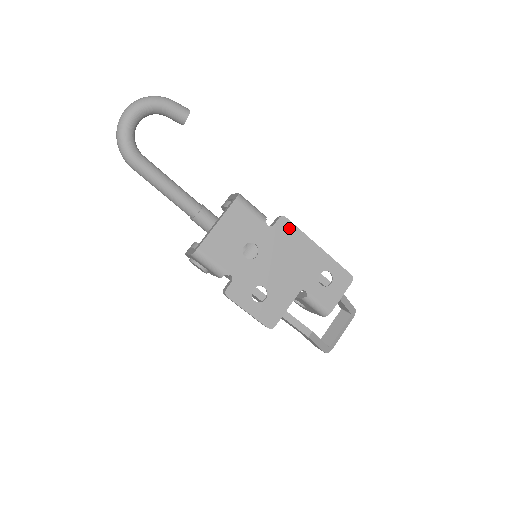
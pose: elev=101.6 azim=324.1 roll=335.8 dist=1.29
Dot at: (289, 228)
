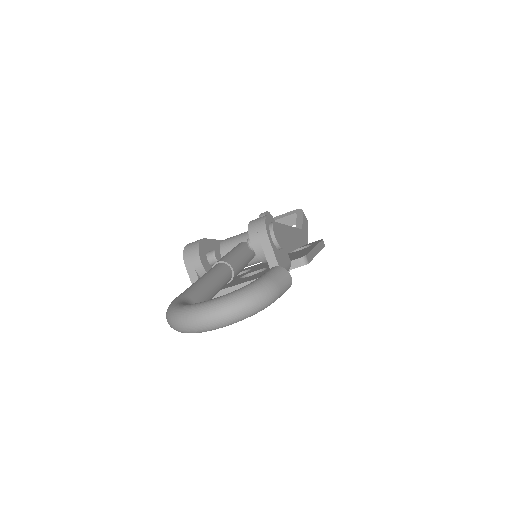
Dot at: occluded
